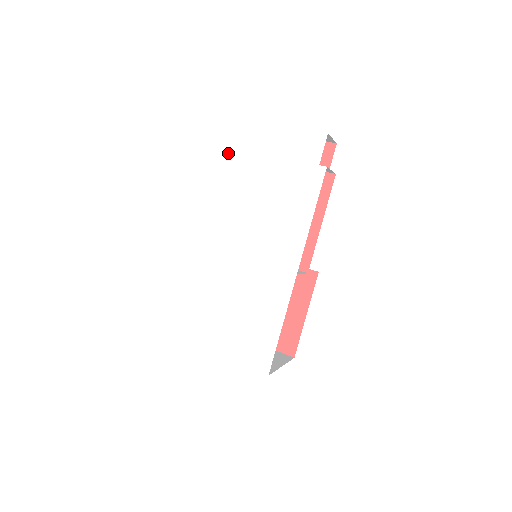
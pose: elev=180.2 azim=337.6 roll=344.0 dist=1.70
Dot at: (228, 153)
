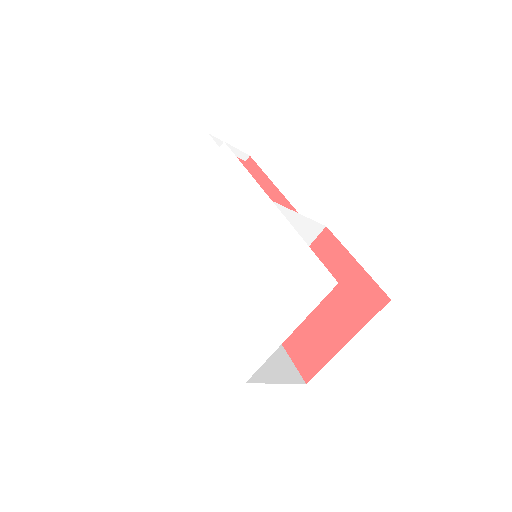
Dot at: (172, 223)
